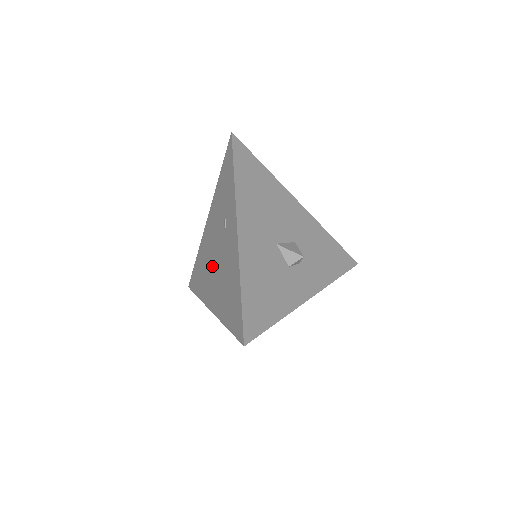
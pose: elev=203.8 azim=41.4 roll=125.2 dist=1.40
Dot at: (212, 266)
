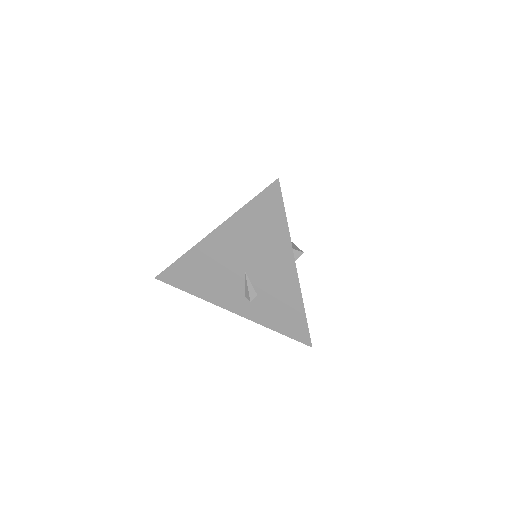
Dot at: occluded
